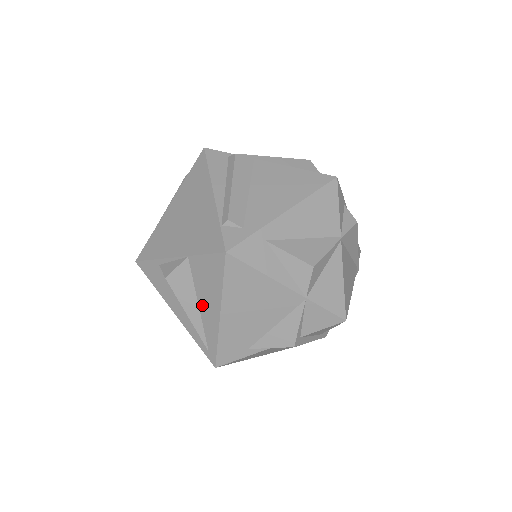
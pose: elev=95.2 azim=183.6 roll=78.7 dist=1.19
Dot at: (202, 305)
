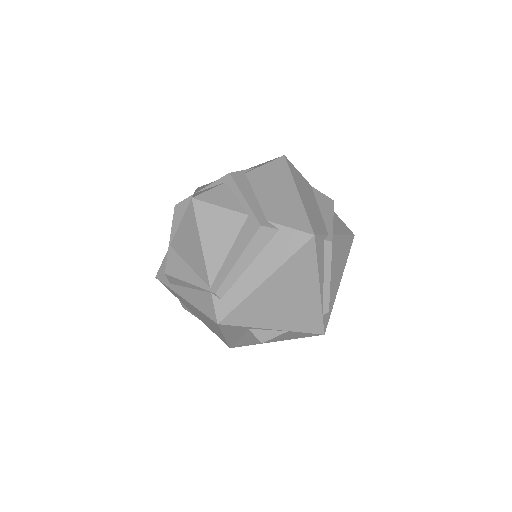
Dot at: occluded
